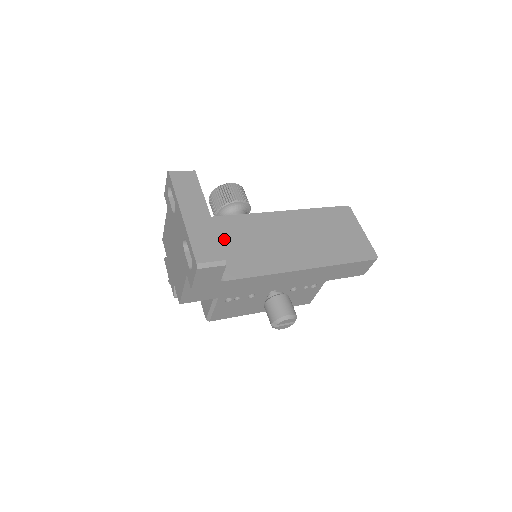
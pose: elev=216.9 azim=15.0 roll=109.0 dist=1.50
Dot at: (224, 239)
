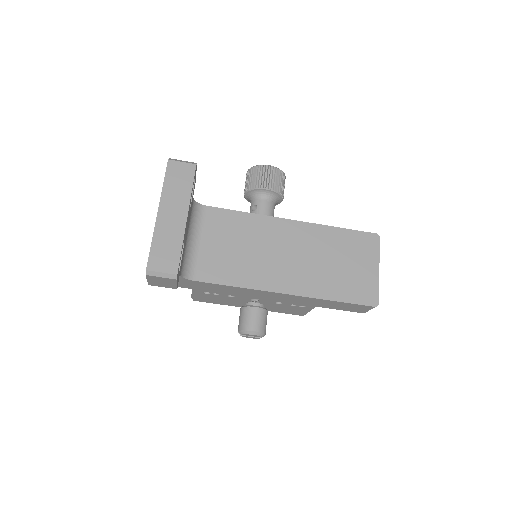
Dot at: (217, 236)
